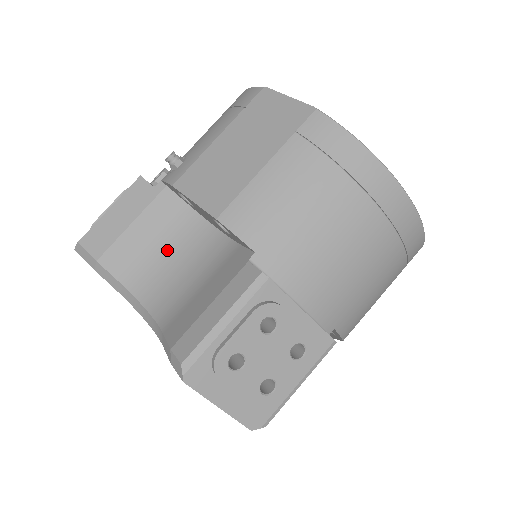
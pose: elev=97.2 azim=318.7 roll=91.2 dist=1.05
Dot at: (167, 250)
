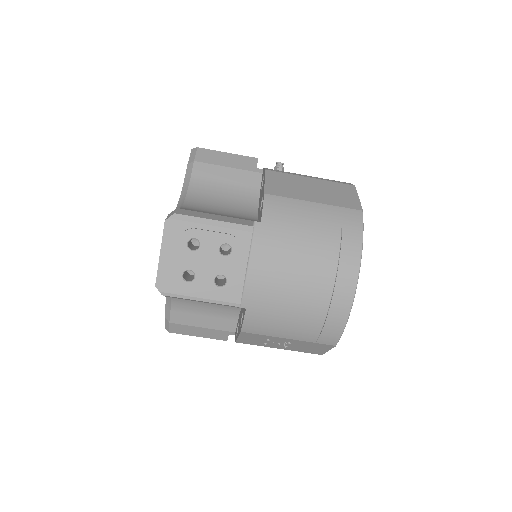
Dot at: (226, 193)
